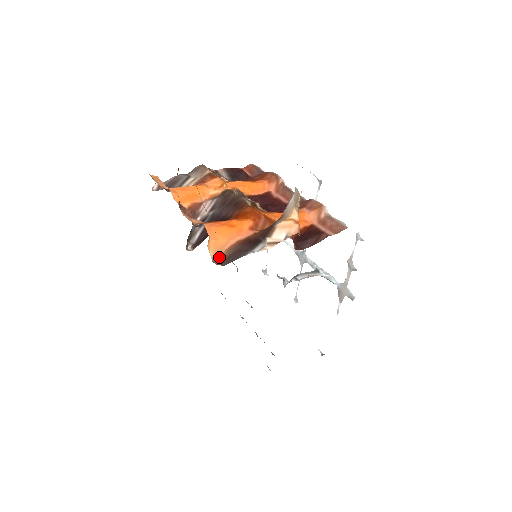
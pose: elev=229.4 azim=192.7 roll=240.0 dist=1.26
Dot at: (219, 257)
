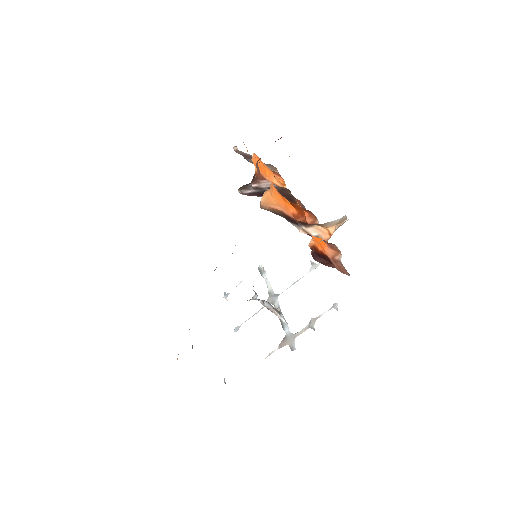
Dot at: (265, 207)
